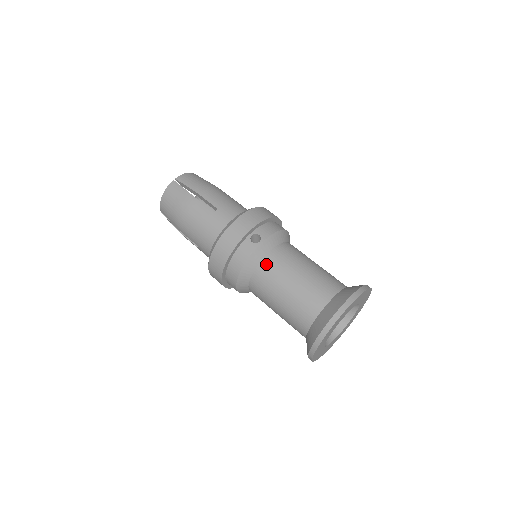
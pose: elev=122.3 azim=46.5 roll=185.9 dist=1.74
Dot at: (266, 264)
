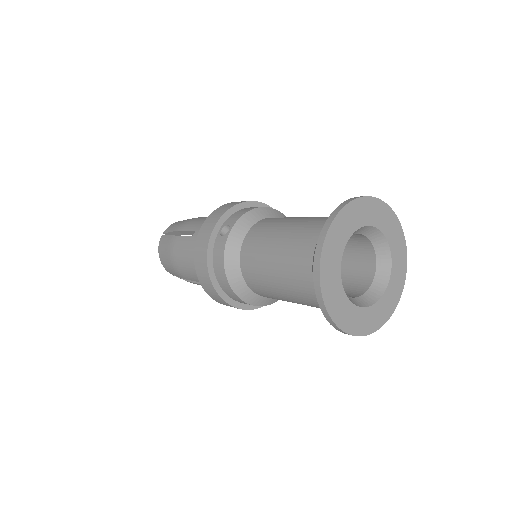
Dot at: (245, 250)
